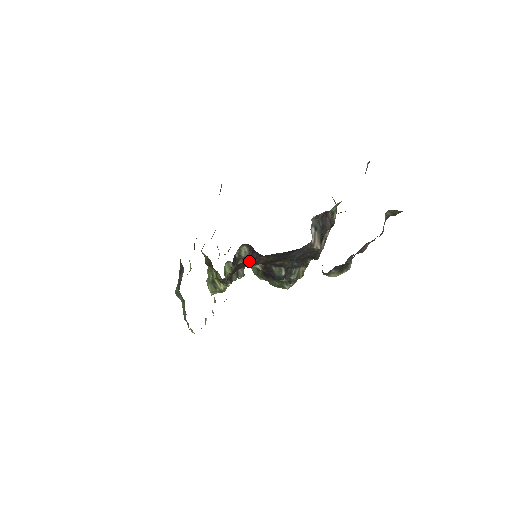
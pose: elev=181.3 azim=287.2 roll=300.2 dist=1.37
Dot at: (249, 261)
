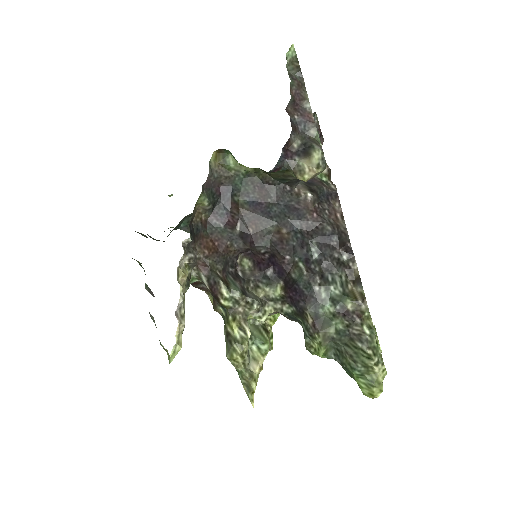
Dot at: (225, 229)
